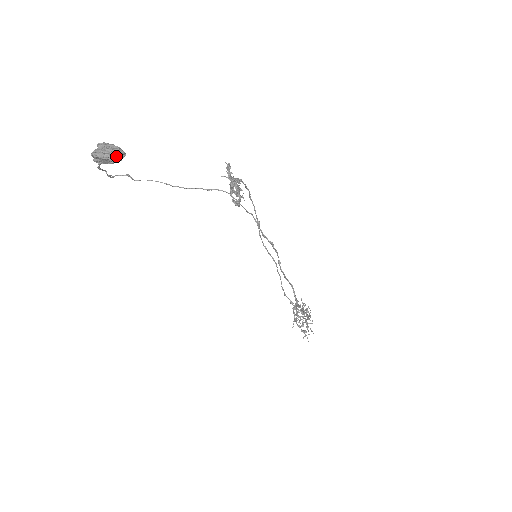
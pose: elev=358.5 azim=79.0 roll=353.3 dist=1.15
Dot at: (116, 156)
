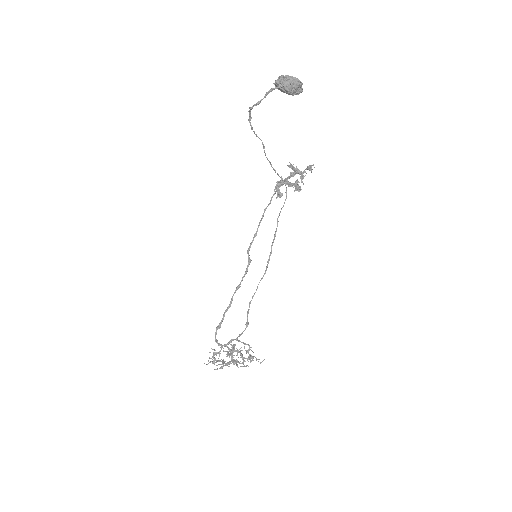
Dot at: (298, 89)
